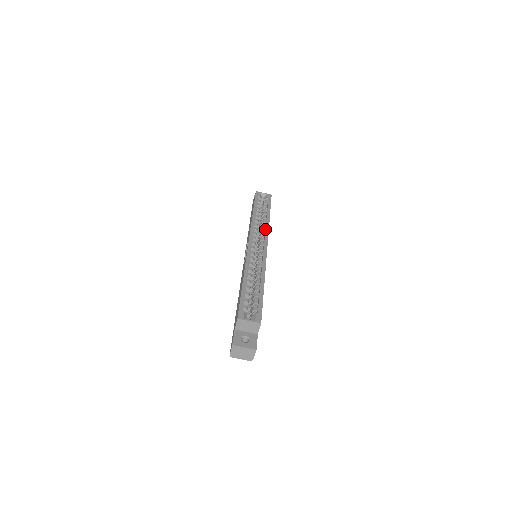
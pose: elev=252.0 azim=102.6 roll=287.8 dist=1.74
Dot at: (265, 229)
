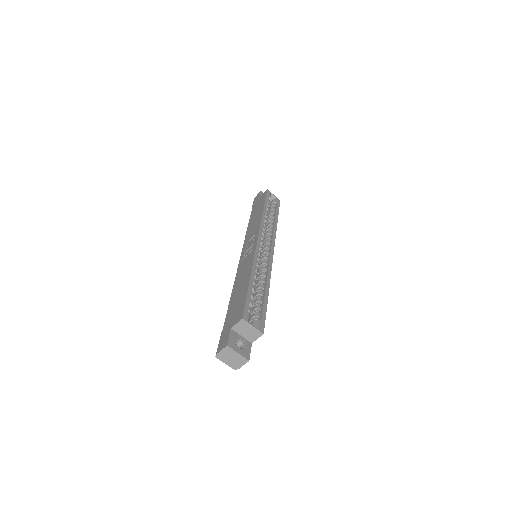
Dot at: (273, 233)
